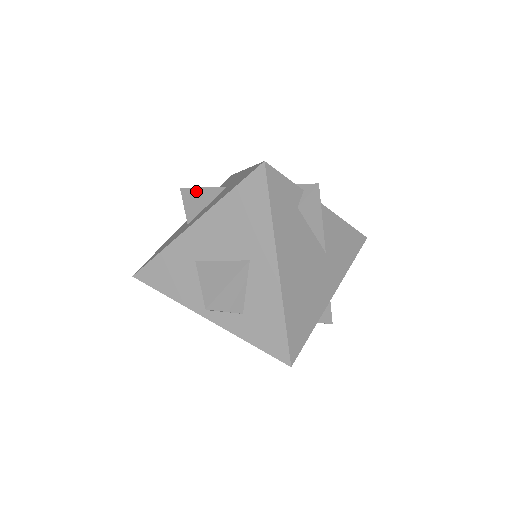
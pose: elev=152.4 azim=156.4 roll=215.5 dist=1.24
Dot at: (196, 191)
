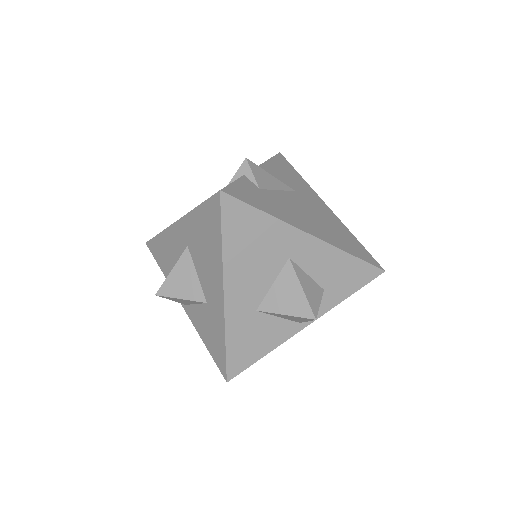
Dot at: (171, 280)
